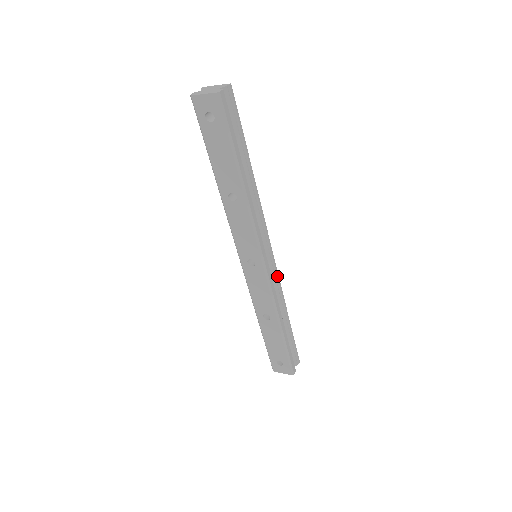
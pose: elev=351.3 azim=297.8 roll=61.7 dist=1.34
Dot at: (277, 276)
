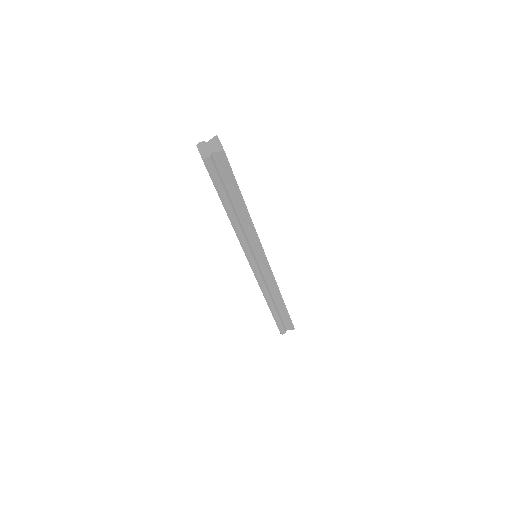
Dot at: (272, 276)
